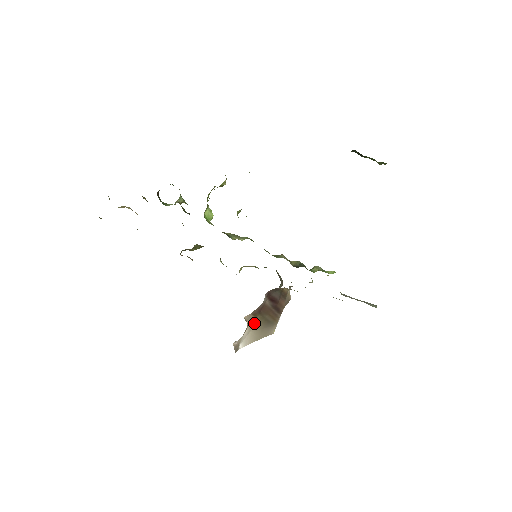
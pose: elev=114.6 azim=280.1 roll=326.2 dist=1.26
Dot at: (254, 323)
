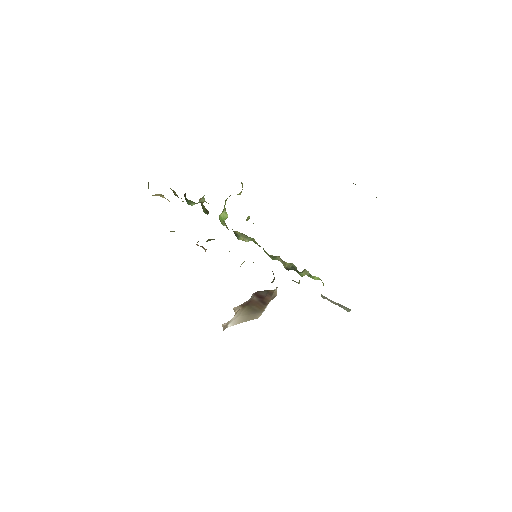
Dot at: (242, 311)
